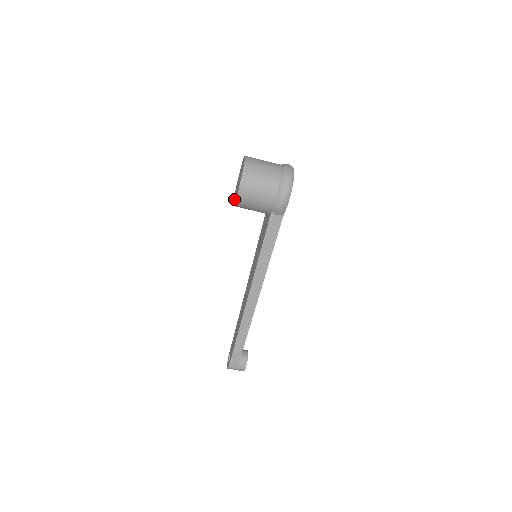
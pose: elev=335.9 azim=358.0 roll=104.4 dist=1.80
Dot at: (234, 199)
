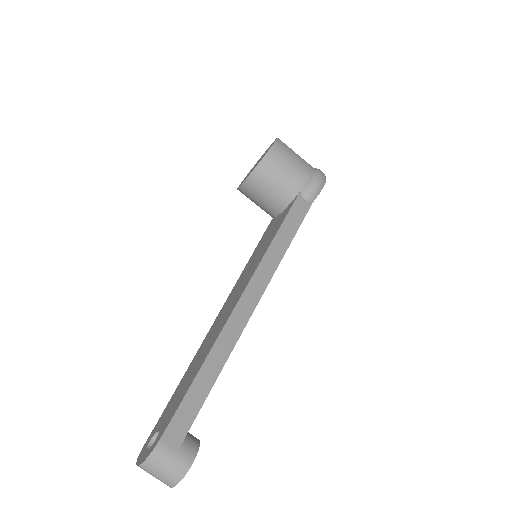
Dot at: (248, 175)
